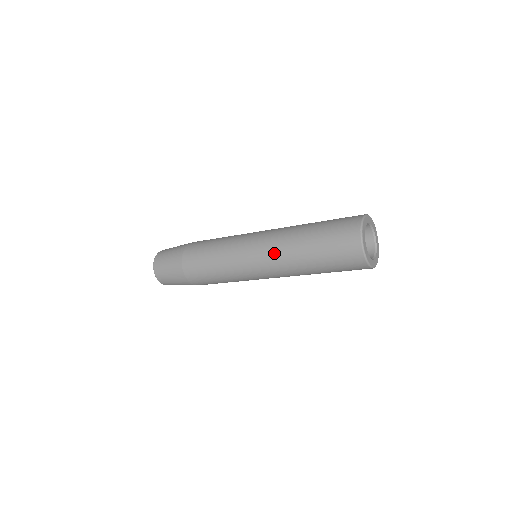
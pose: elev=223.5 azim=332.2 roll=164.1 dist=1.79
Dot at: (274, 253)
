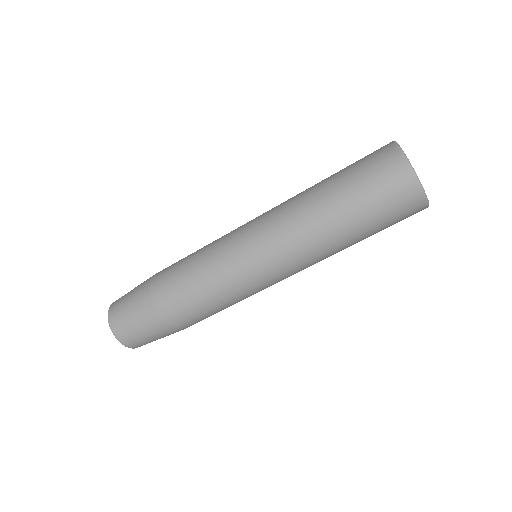
Dot at: (305, 259)
